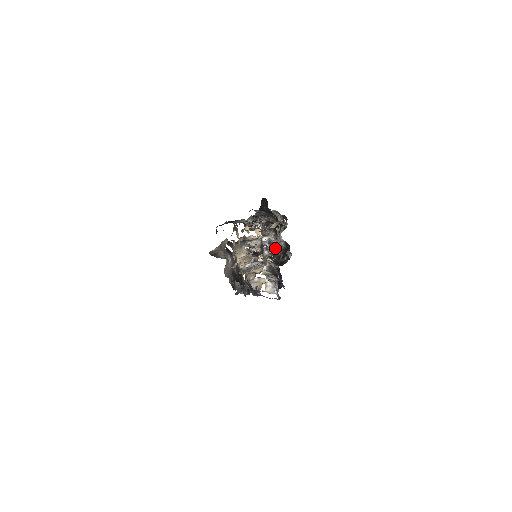
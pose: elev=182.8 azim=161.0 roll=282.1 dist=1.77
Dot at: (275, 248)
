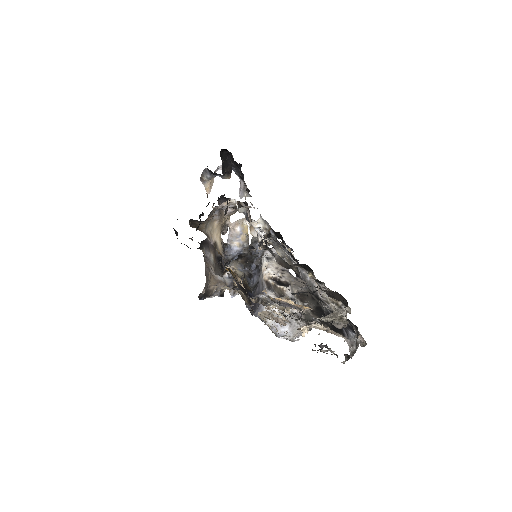
Dot at: occluded
